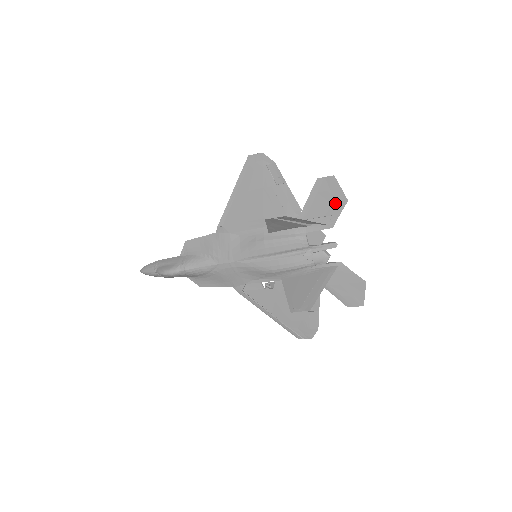
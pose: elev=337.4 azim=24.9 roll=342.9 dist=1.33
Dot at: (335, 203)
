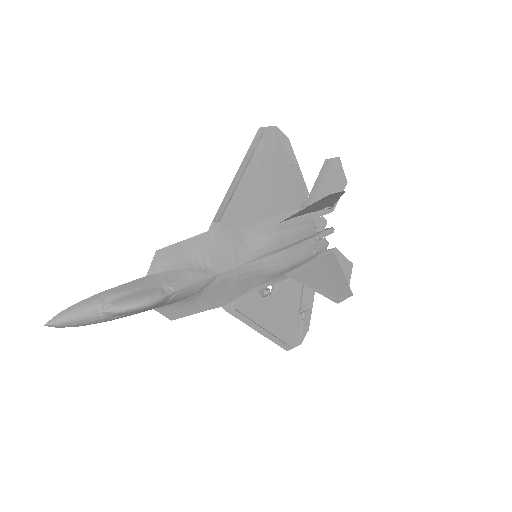
Dot at: (337, 185)
